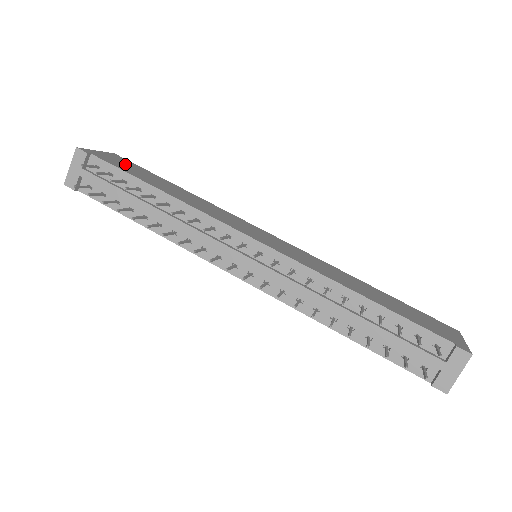
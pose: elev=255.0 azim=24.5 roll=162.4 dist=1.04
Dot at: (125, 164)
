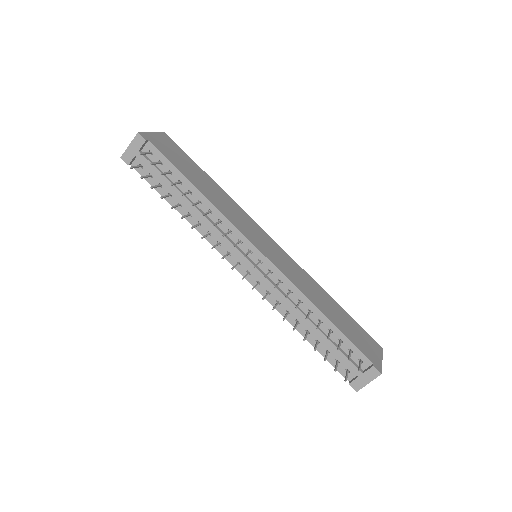
Dot at: (172, 150)
